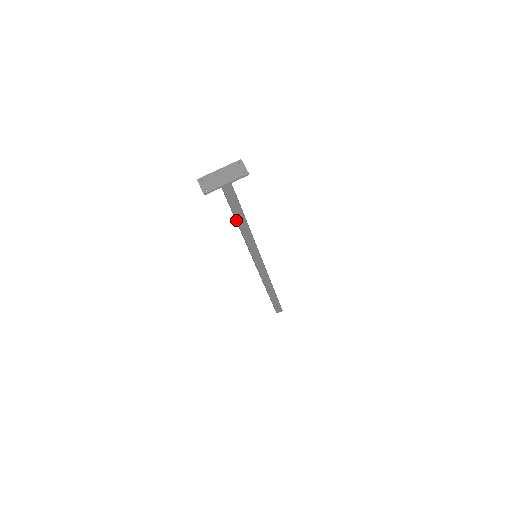
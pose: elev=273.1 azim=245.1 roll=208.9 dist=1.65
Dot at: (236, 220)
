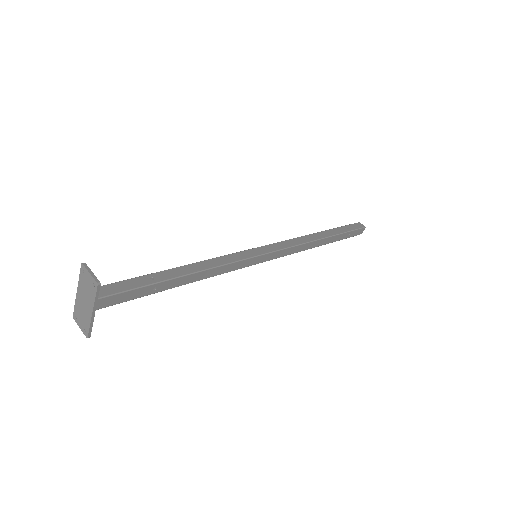
Dot at: occluded
